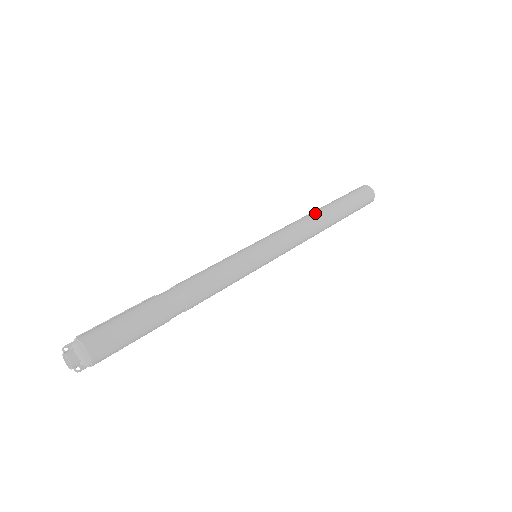
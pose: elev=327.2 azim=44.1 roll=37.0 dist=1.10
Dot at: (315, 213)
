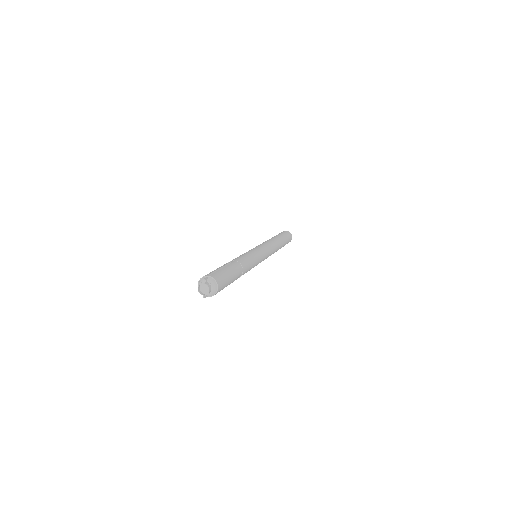
Dot at: (278, 242)
